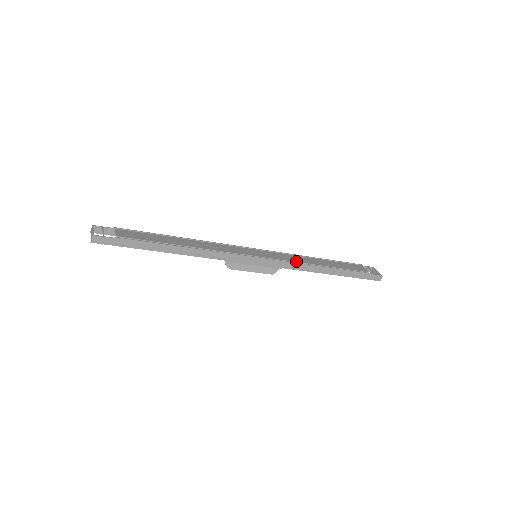
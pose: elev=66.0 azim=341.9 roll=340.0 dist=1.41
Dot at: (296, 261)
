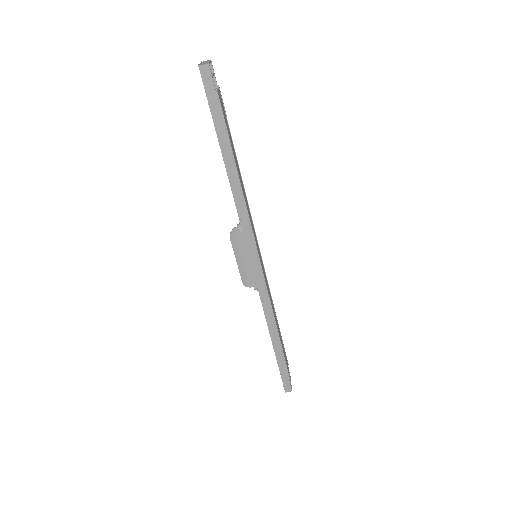
Dot at: occluded
